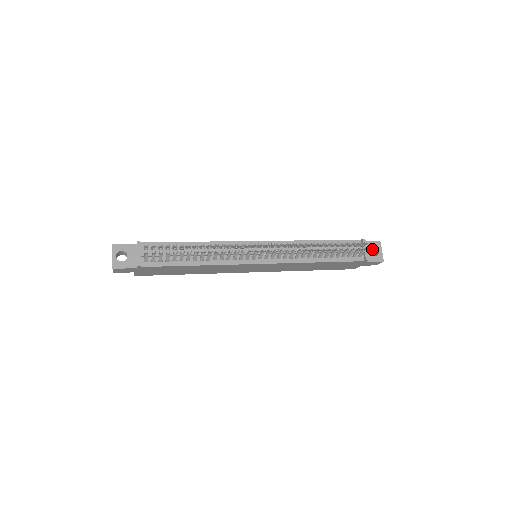
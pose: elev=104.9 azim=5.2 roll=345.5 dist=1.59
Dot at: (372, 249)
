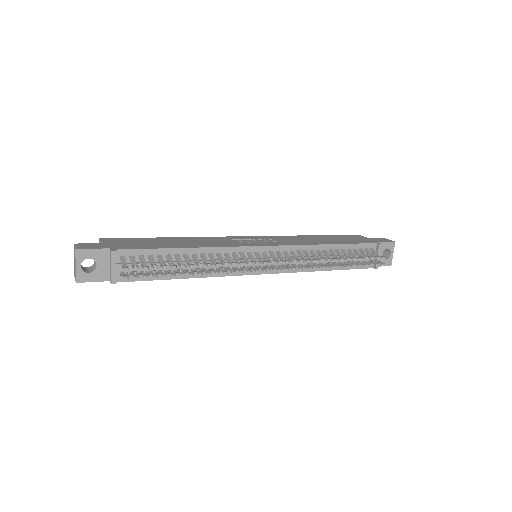
Dot at: occluded
